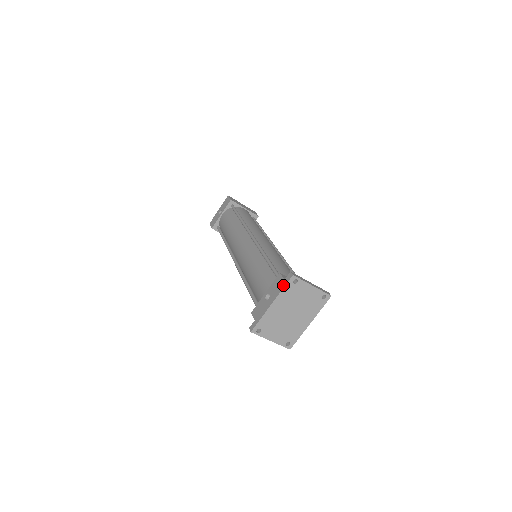
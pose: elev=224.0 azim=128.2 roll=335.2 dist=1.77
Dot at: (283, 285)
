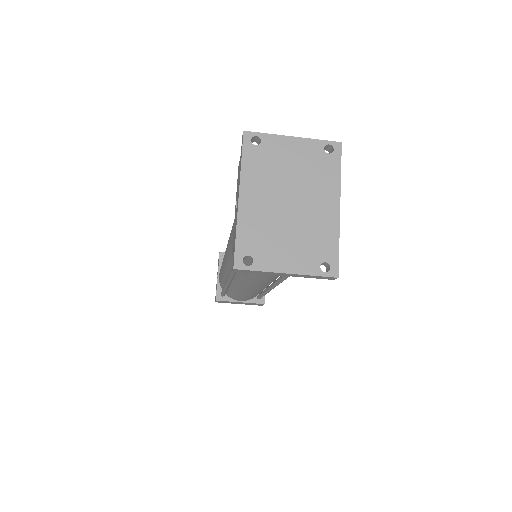
Dot at: (240, 159)
